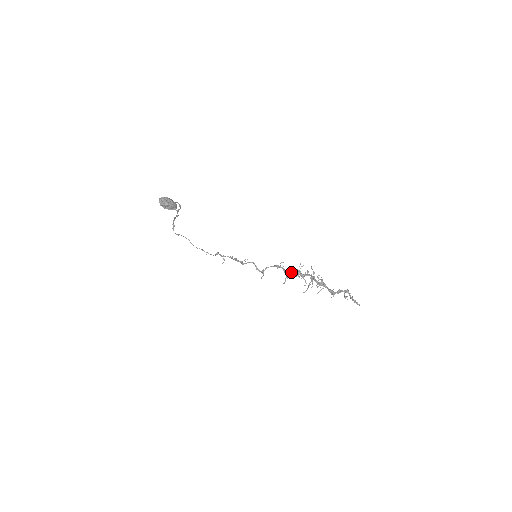
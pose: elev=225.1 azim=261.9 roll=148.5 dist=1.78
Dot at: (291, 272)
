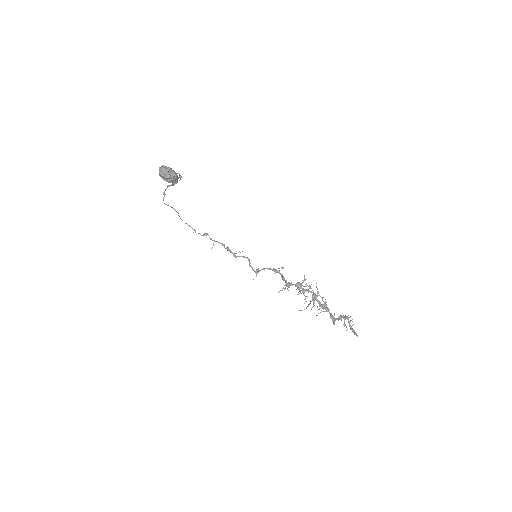
Dot at: (291, 283)
